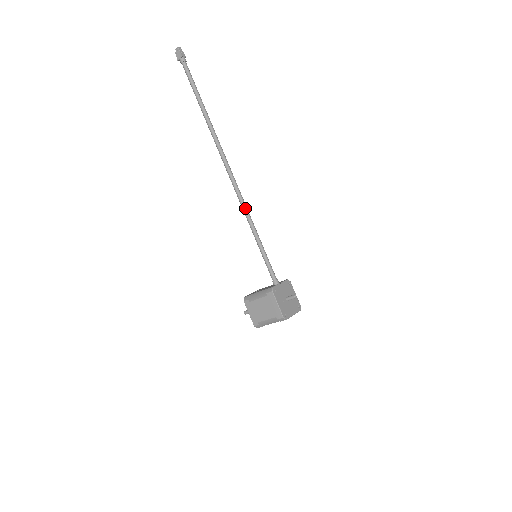
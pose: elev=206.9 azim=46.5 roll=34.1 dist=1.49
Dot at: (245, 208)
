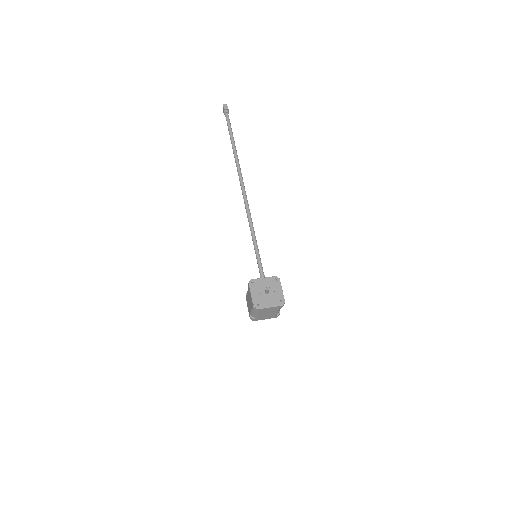
Dot at: (248, 215)
